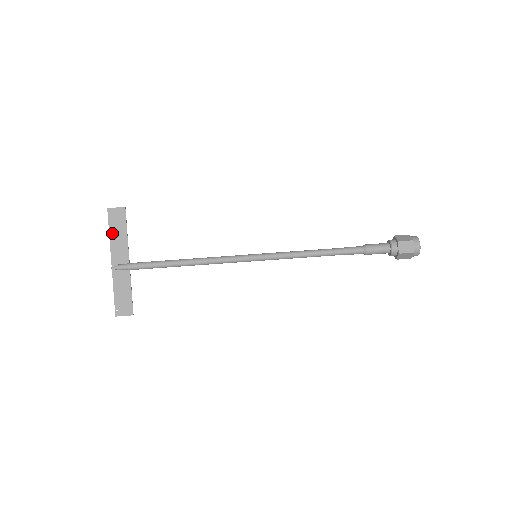
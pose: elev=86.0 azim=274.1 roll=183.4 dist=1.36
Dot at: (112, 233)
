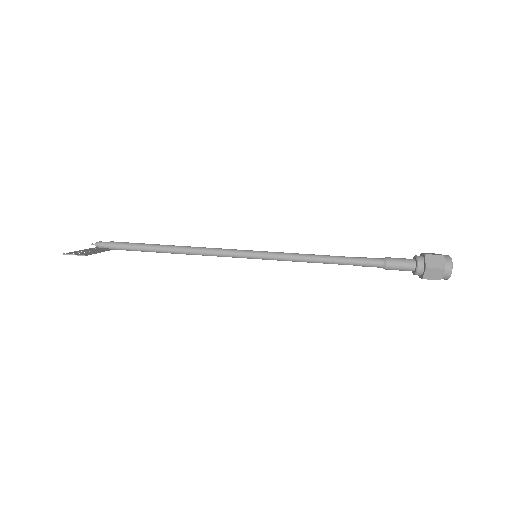
Dot at: occluded
